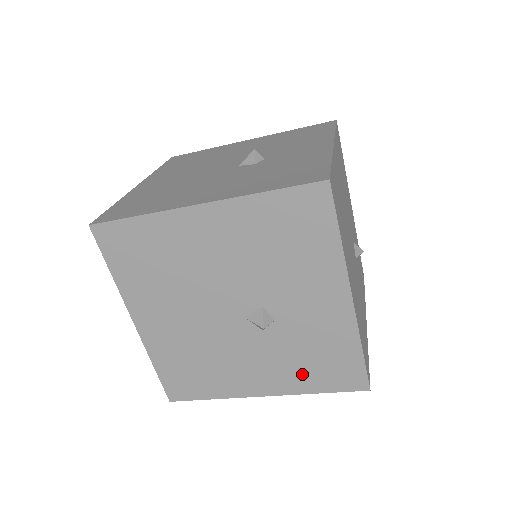
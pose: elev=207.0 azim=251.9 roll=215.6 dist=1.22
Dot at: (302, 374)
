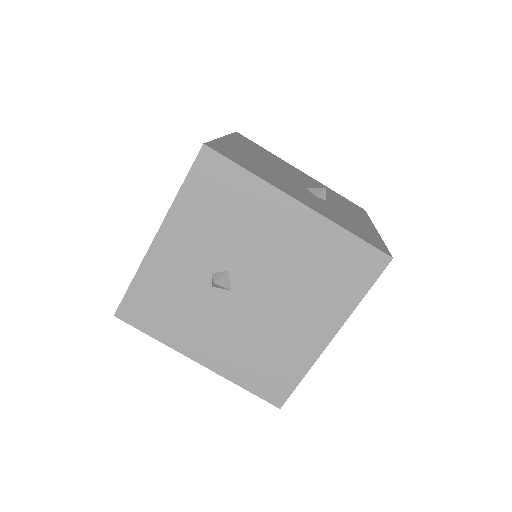
Dot at: (338, 220)
